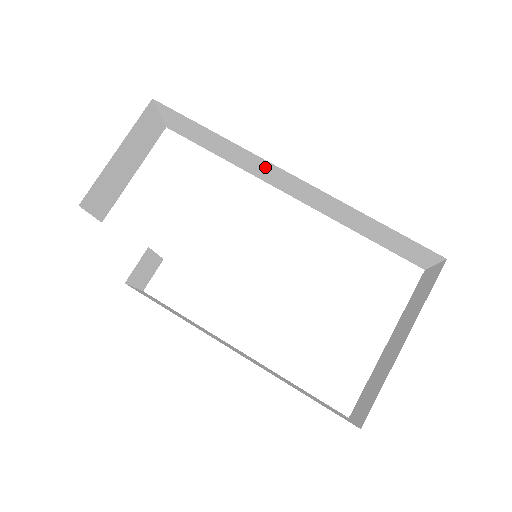
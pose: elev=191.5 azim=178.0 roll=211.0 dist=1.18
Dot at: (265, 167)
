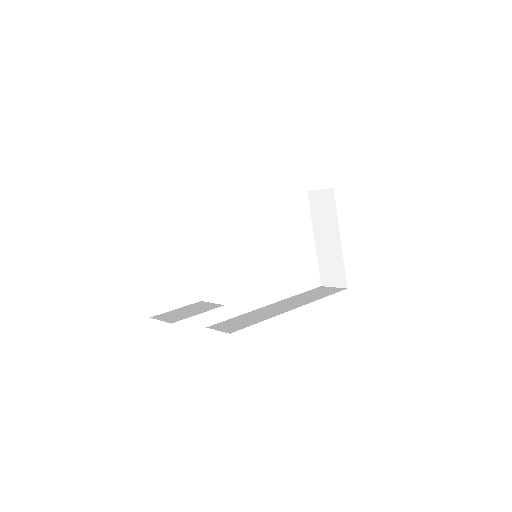
Dot at: occluded
